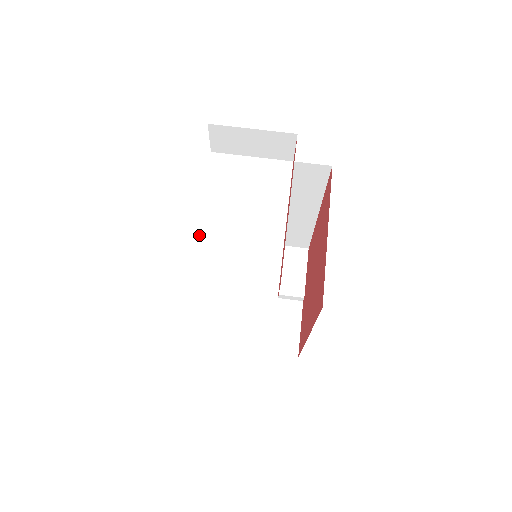
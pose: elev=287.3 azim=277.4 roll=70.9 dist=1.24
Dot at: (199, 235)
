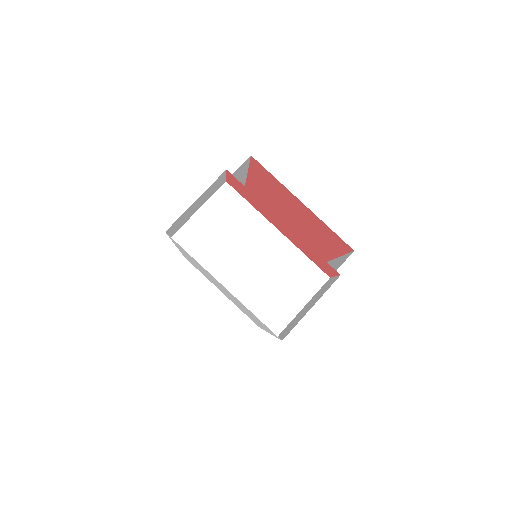
Dot at: (241, 298)
